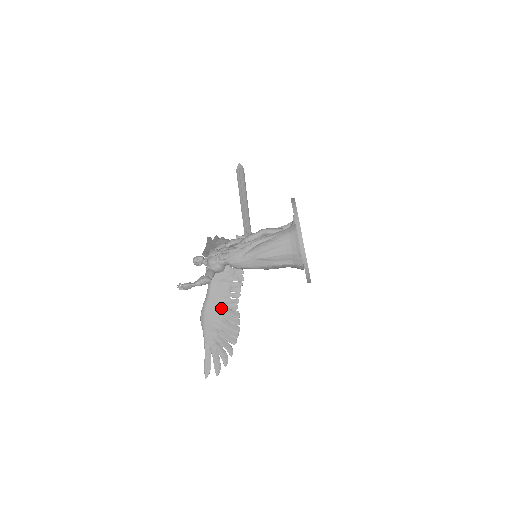
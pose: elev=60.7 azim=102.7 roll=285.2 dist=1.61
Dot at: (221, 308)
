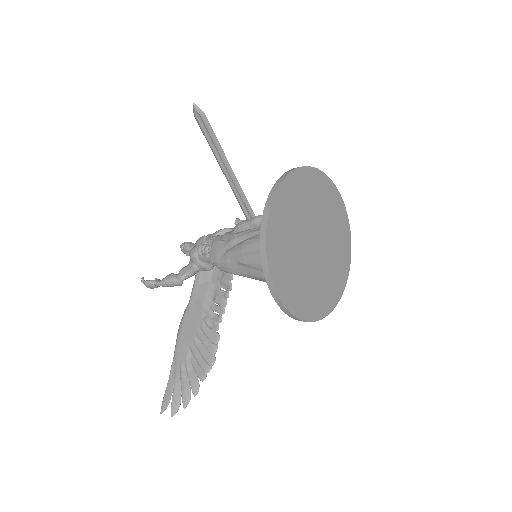
Dot at: (200, 323)
